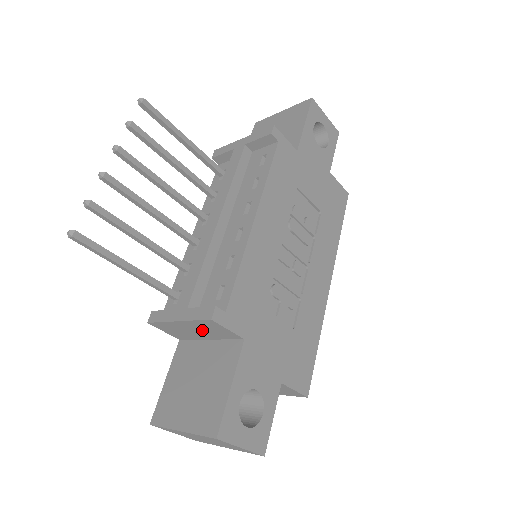
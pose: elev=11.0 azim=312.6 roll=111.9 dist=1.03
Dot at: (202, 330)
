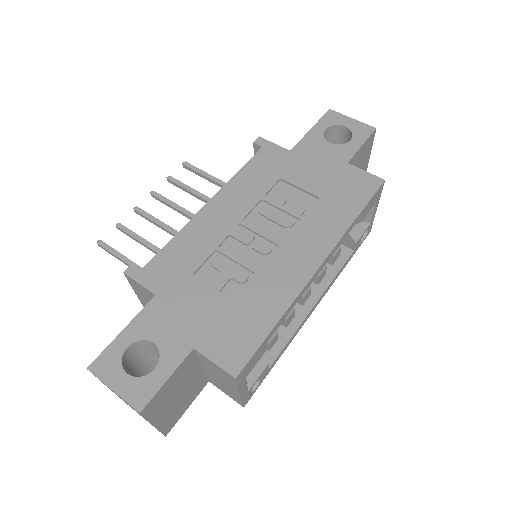
Dot at: (148, 300)
